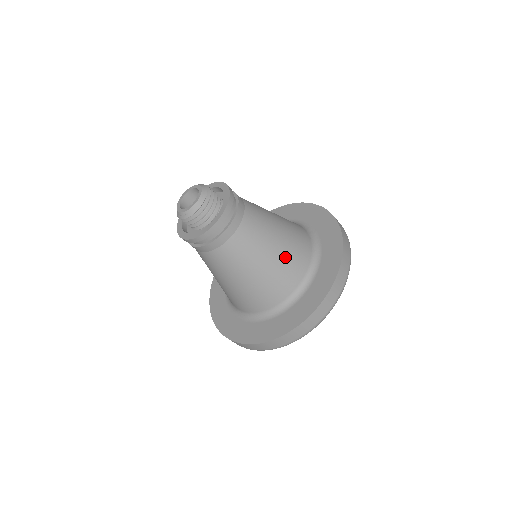
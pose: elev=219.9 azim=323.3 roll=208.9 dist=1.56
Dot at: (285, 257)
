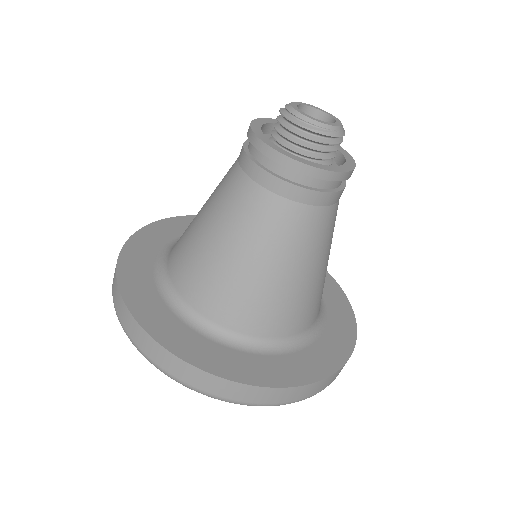
Dot at: occluded
